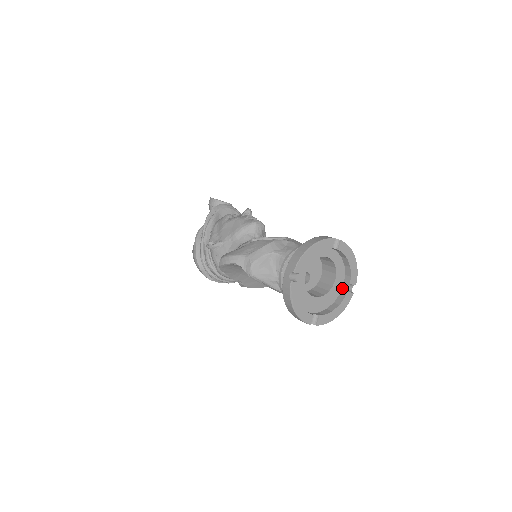
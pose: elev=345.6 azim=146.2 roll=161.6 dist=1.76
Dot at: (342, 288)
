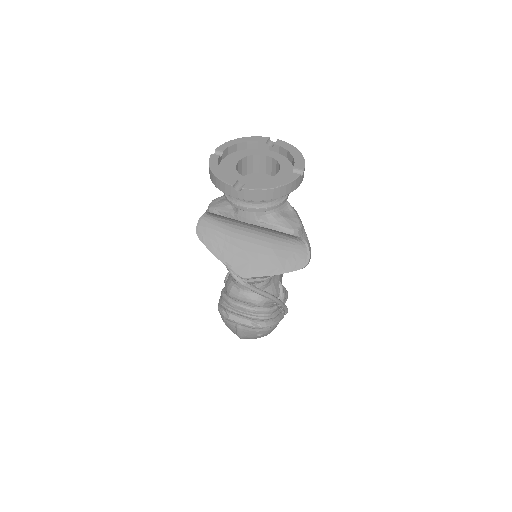
Dot at: occluded
